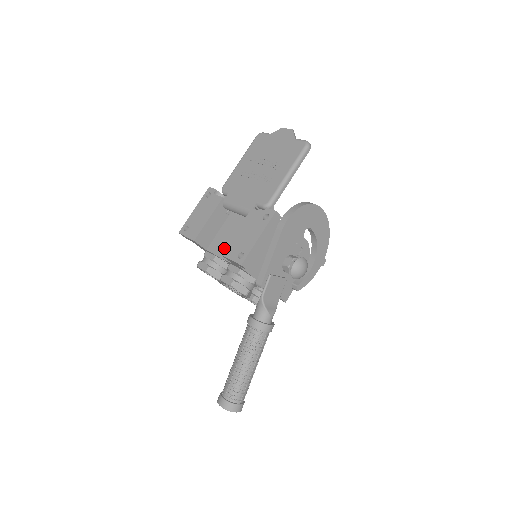
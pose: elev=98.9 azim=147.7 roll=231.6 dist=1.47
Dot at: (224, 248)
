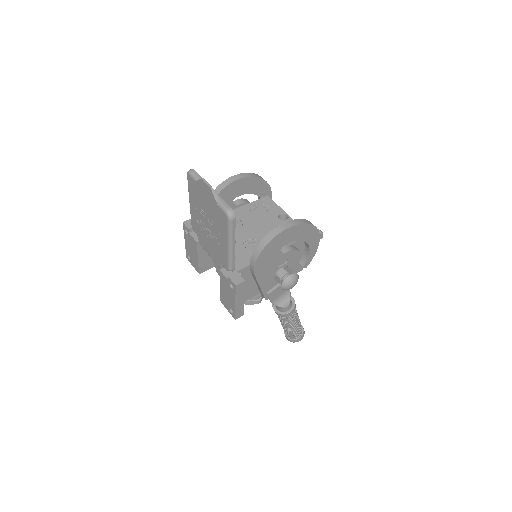
Dot at: occluded
